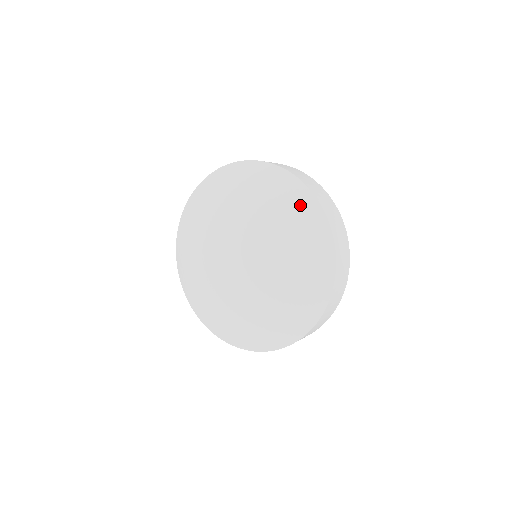
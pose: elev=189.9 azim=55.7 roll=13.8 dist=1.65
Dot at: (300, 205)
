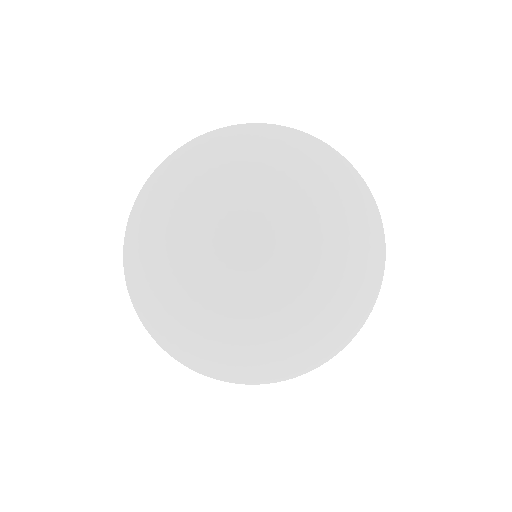
Dot at: (358, 205)
